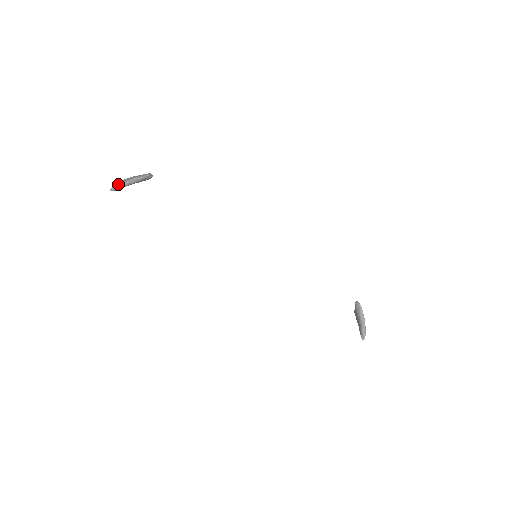
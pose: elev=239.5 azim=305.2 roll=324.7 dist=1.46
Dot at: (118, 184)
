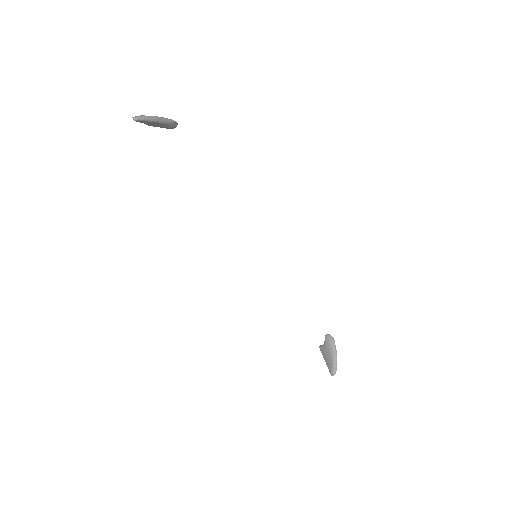
Dot at: occluded
